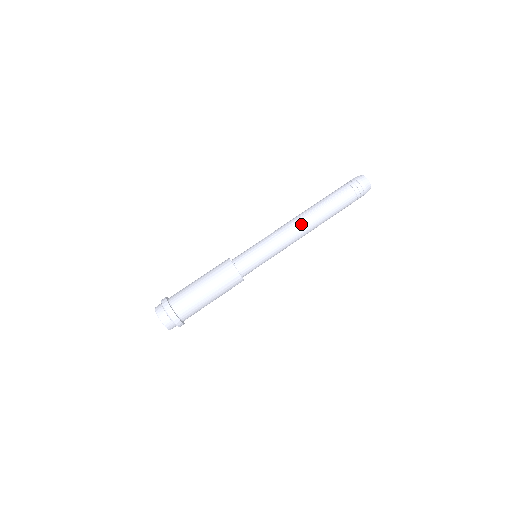
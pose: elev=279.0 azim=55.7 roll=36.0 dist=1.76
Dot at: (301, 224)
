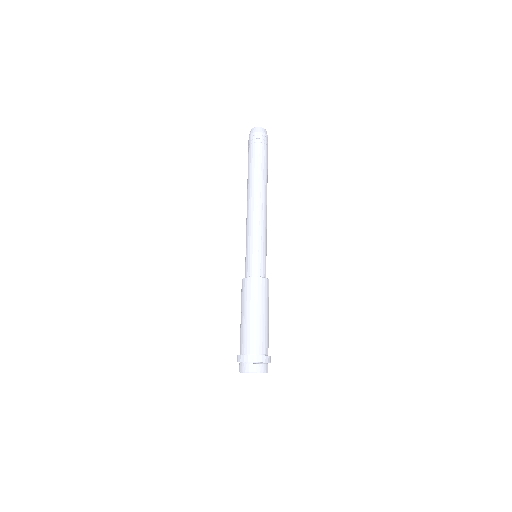
Dot at: (265, 202)
